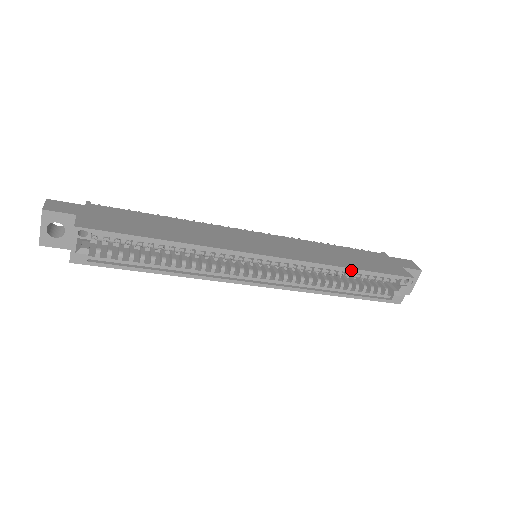
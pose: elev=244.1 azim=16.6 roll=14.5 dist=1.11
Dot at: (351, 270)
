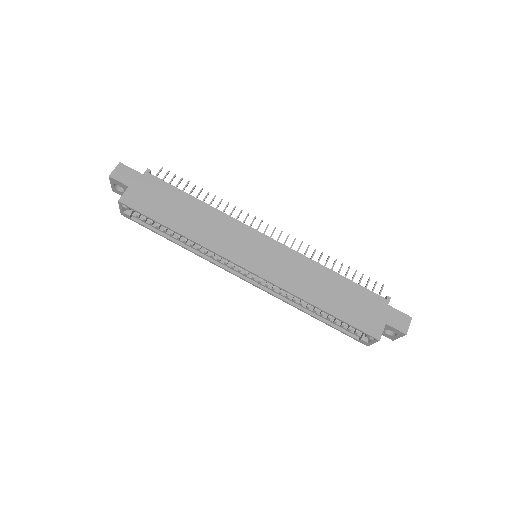
Dot at: (319, 308)
